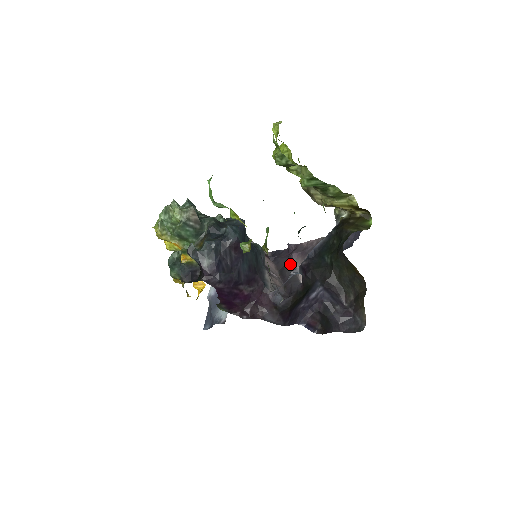
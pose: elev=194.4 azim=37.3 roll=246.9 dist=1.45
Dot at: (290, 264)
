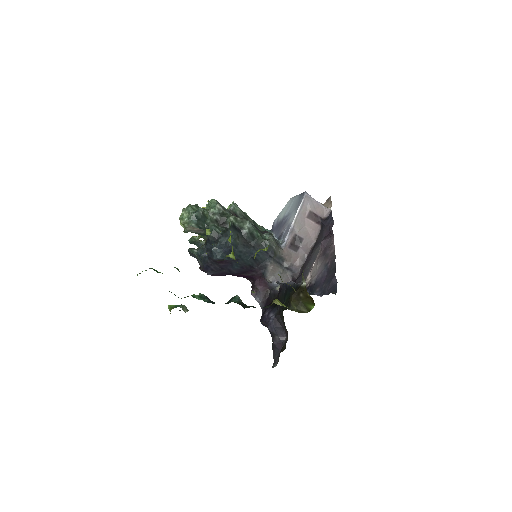
Dot at: occluded
